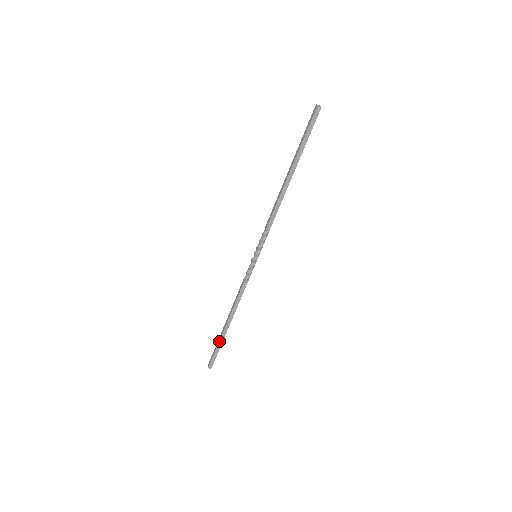
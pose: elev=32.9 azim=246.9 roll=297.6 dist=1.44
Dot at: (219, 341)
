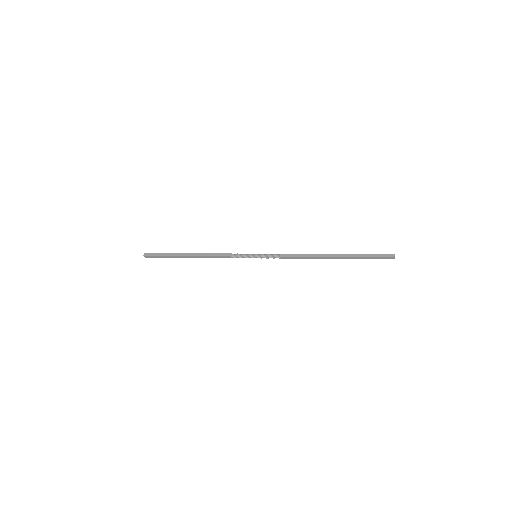
Dot at: (171, 256)
